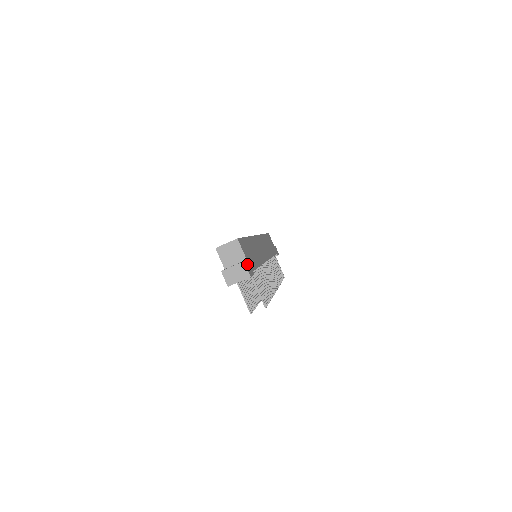
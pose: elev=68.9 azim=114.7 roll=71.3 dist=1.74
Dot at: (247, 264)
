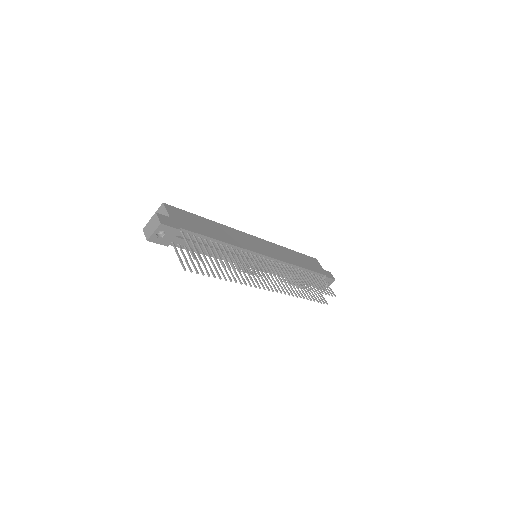
Dot at: (165, 218)
